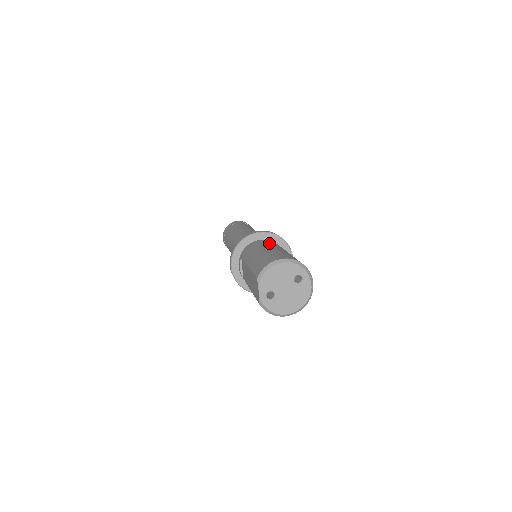
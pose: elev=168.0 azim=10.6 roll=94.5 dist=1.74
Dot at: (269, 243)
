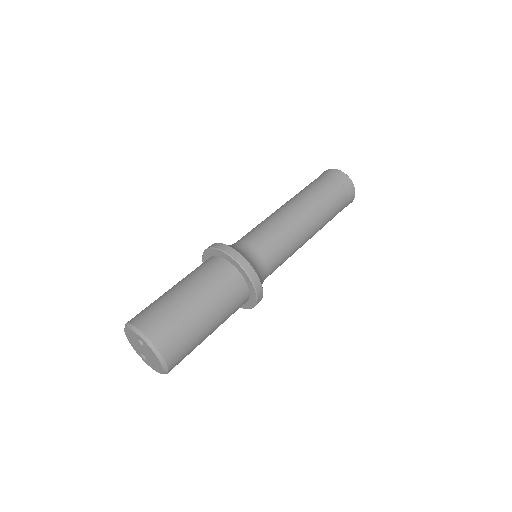
Dot at: (193, 271)
